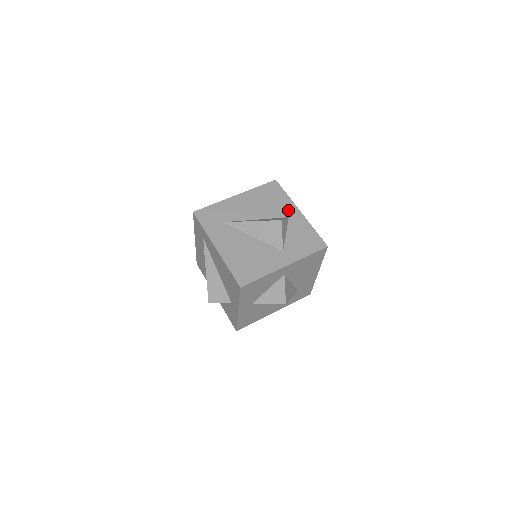
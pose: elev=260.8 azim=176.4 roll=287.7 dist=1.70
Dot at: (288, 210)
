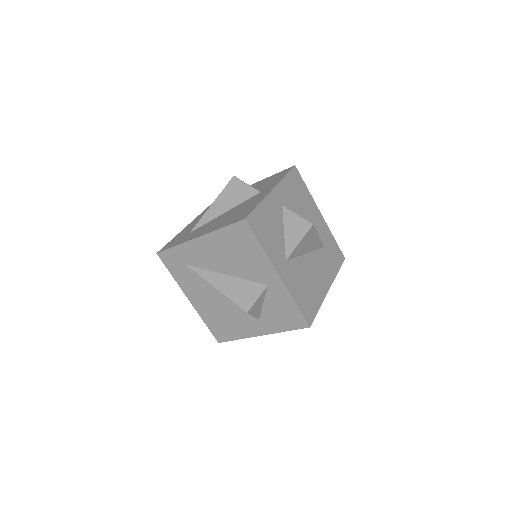
Dot at: occluded
